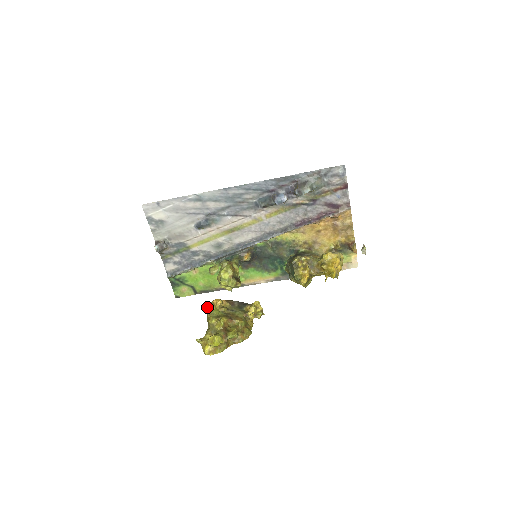
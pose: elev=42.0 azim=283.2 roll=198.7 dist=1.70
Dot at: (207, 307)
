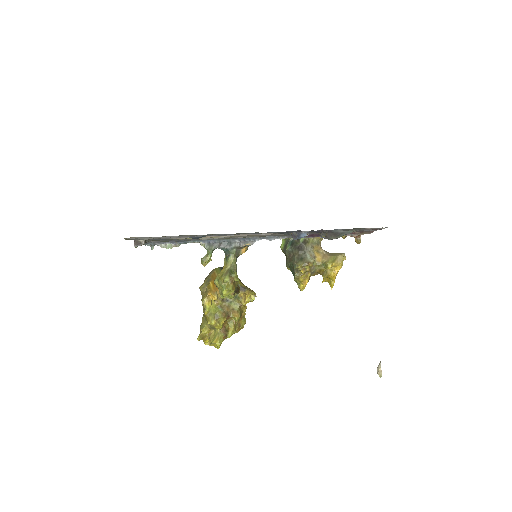
Dot at: (204, 305)
